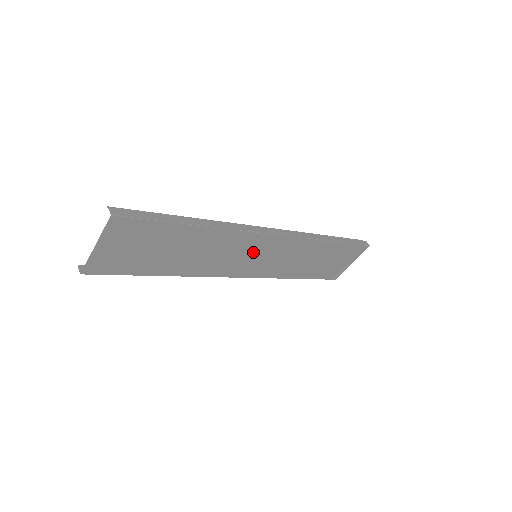
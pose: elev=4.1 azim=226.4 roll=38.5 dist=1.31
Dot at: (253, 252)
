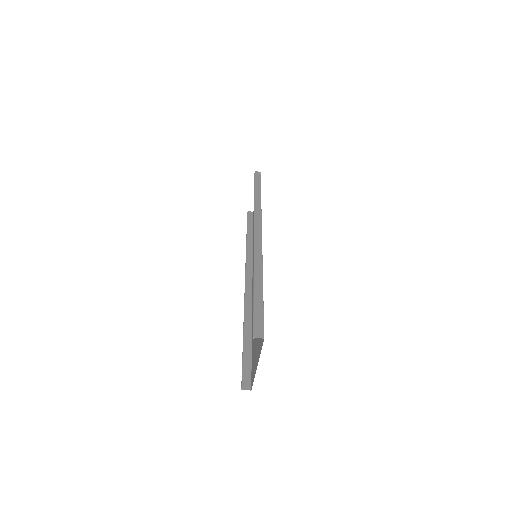
Dot at: occluded
